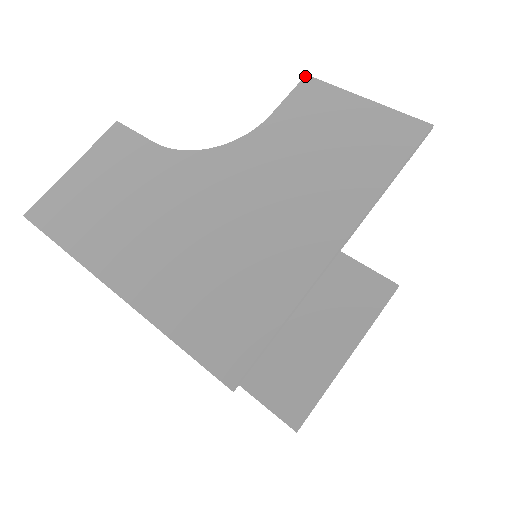
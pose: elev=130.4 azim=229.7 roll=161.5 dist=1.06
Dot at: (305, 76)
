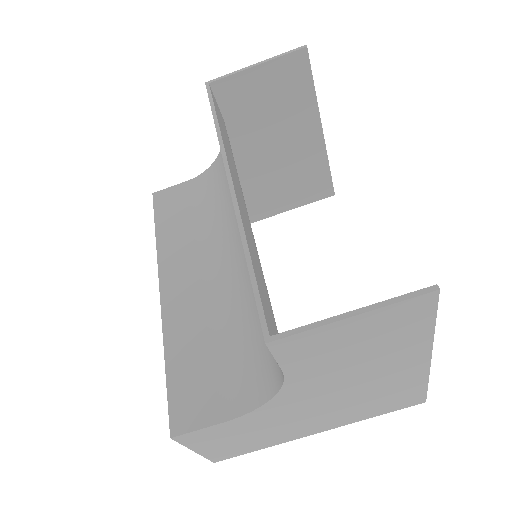
Dot at: (266, 345)
